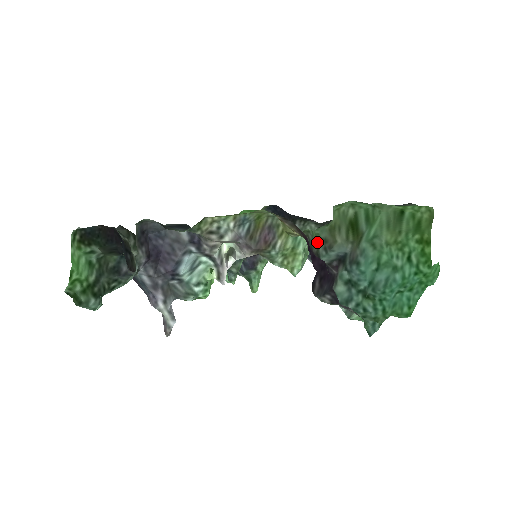
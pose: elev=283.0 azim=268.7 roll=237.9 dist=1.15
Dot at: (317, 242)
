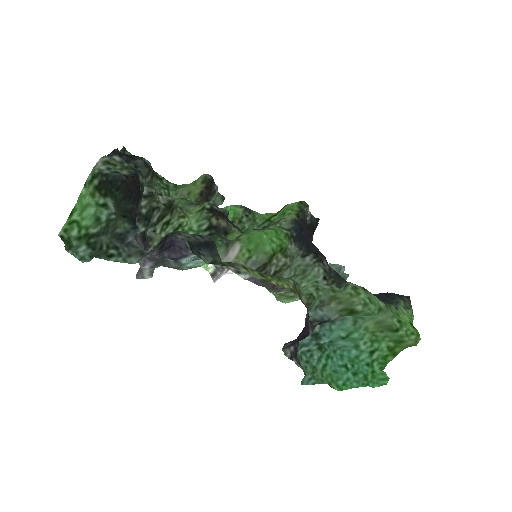
Dot at: (315, 303)
